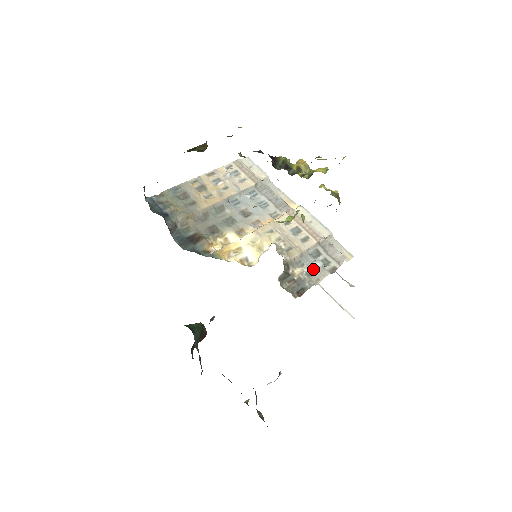
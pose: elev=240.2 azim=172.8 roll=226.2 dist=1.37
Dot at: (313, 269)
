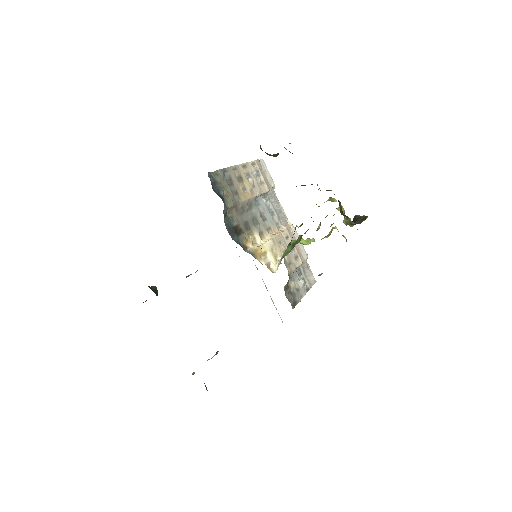
Dot at: (299, 286)
